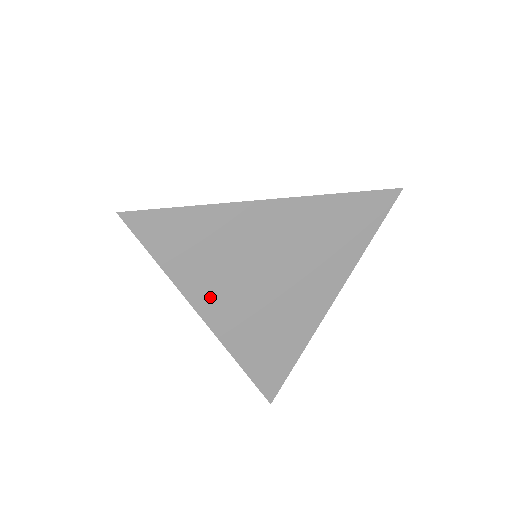
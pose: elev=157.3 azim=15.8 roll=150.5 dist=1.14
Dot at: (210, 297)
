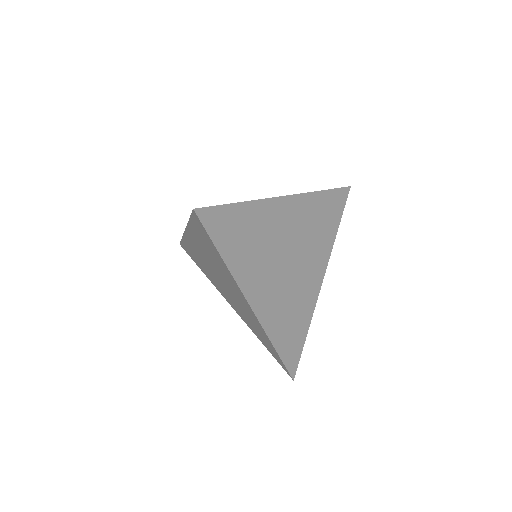
Dot at: (253, 283)
